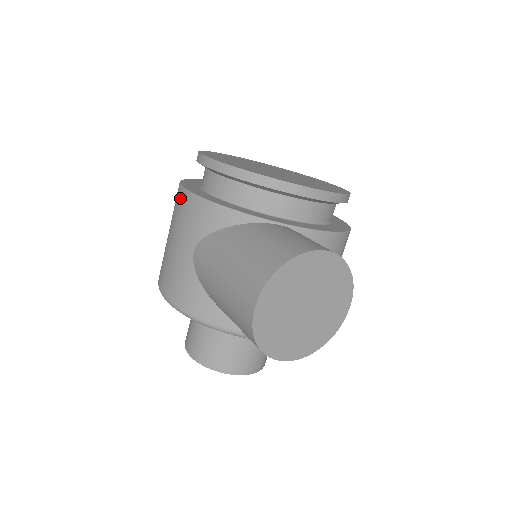
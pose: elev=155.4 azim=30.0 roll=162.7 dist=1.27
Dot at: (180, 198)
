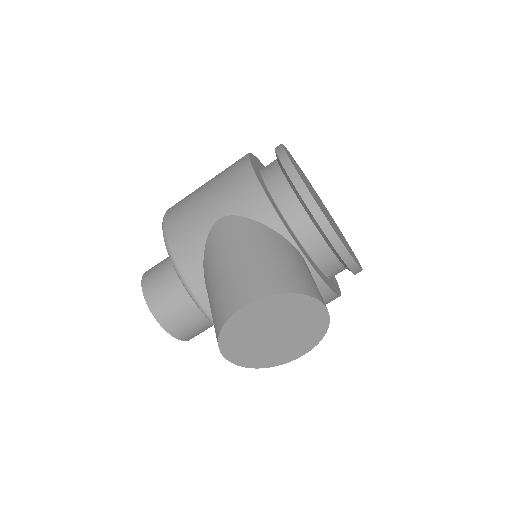
Dot at: (241, 168)
